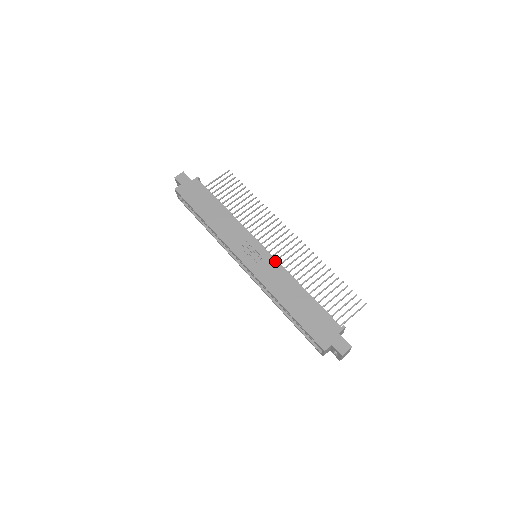
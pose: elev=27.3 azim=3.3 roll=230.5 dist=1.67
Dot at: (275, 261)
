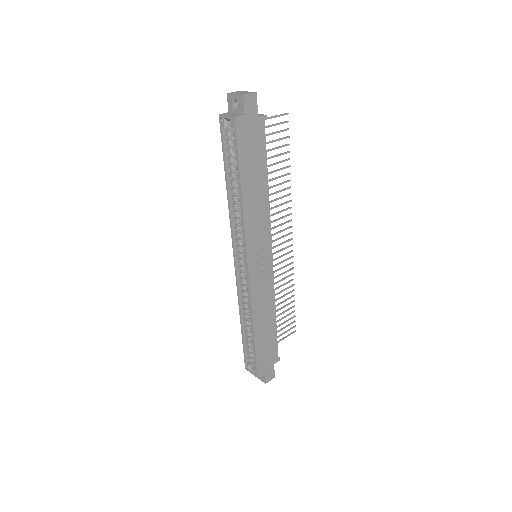
Dot at: (272, 279)
